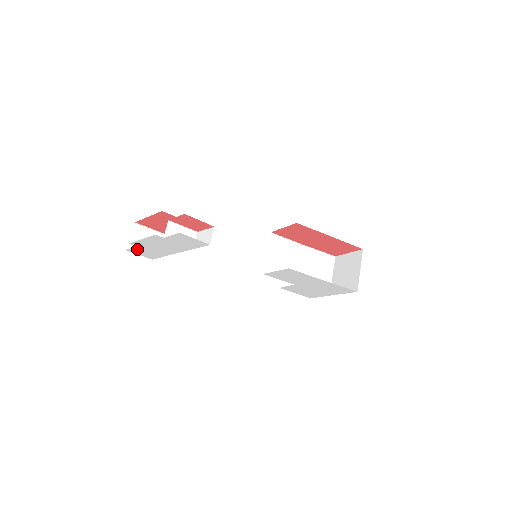
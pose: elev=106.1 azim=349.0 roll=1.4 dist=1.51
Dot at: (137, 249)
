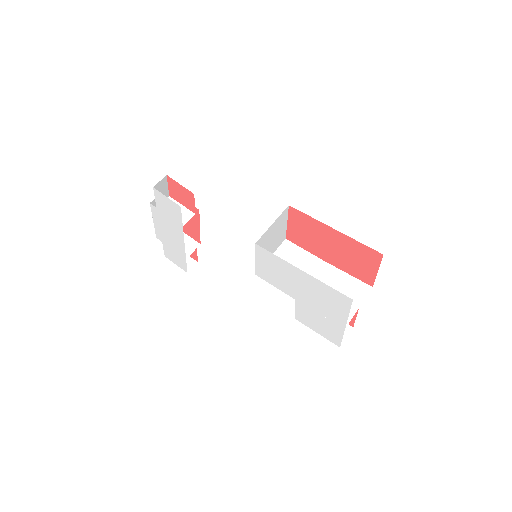
Dot at: (167, 250)
